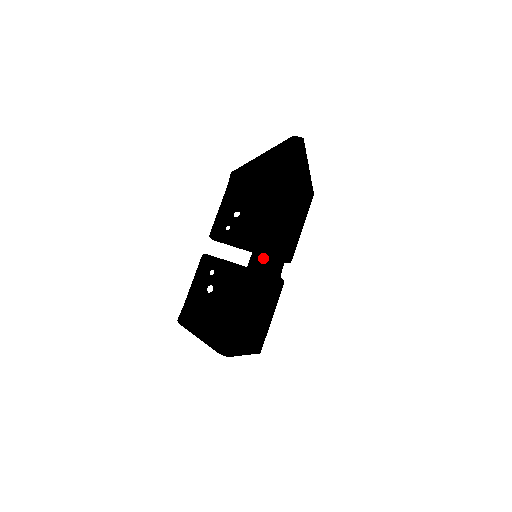
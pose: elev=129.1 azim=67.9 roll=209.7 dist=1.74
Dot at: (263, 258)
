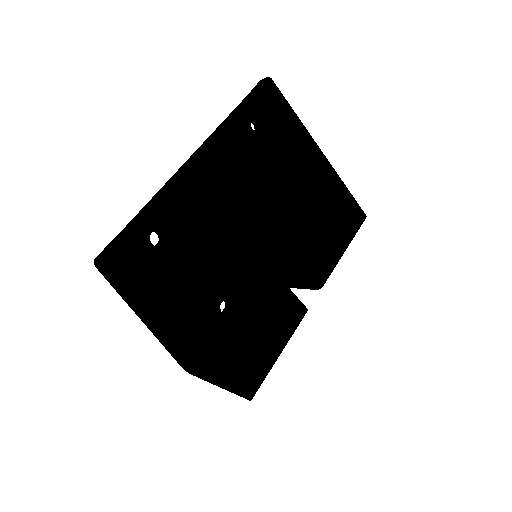
Dot at: (192, 179)
